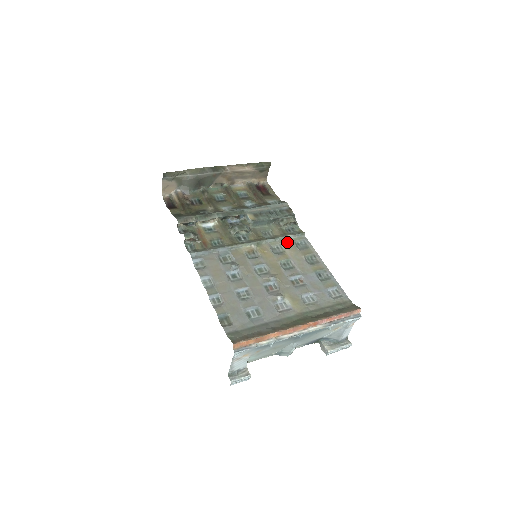
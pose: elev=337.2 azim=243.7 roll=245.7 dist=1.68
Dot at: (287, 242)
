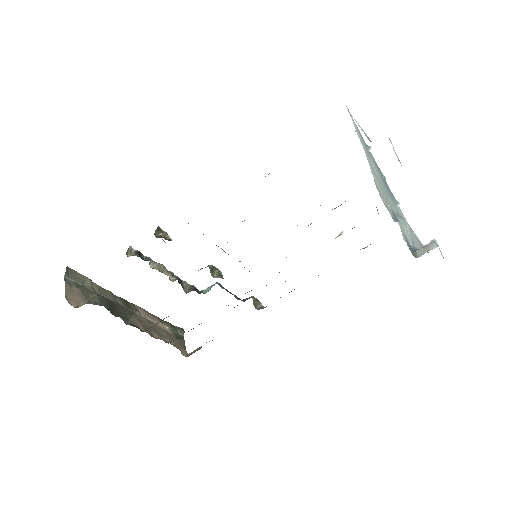
Dot at: occluded
